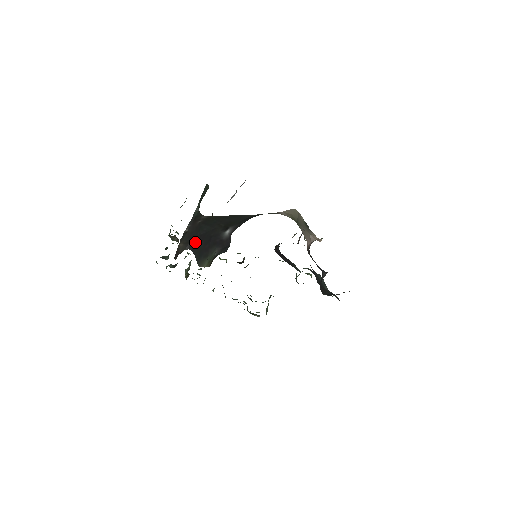
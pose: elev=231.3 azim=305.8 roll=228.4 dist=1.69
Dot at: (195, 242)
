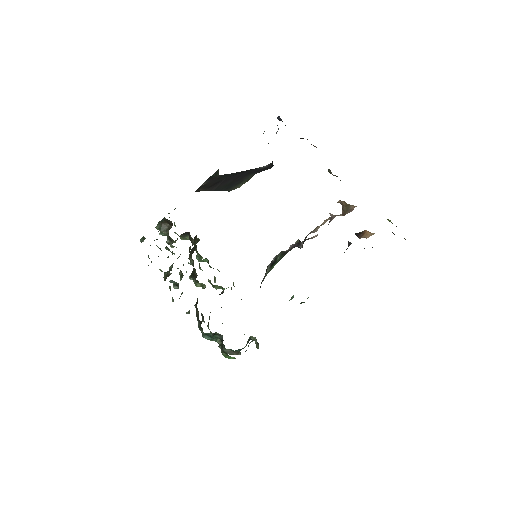
Dot at: (219, 184)
